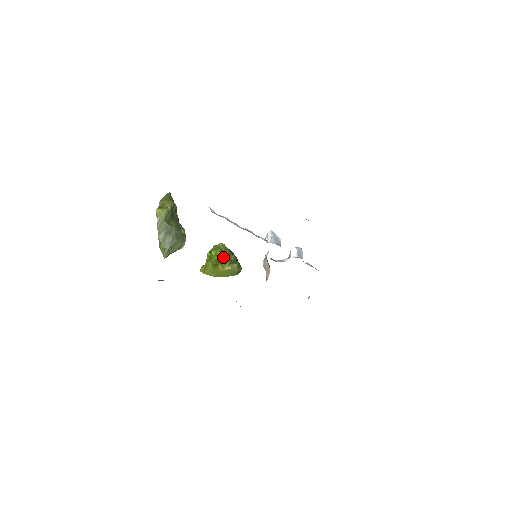
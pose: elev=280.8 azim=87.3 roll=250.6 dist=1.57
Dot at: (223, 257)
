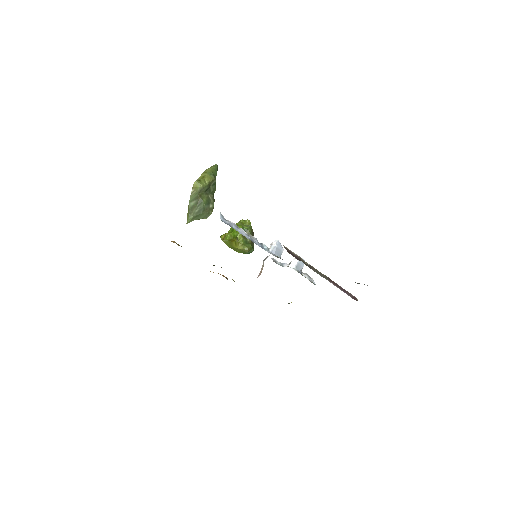
Dot at: (241, 236)
